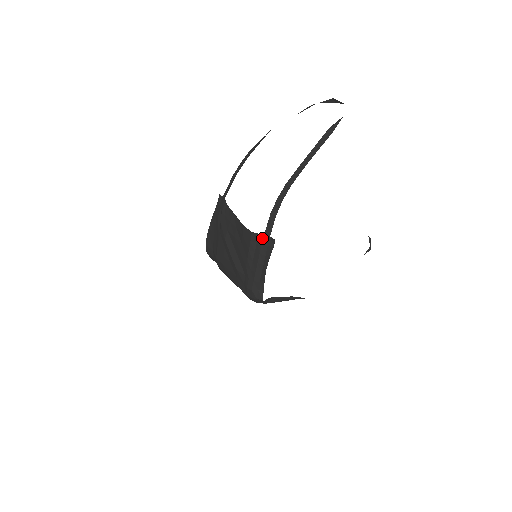
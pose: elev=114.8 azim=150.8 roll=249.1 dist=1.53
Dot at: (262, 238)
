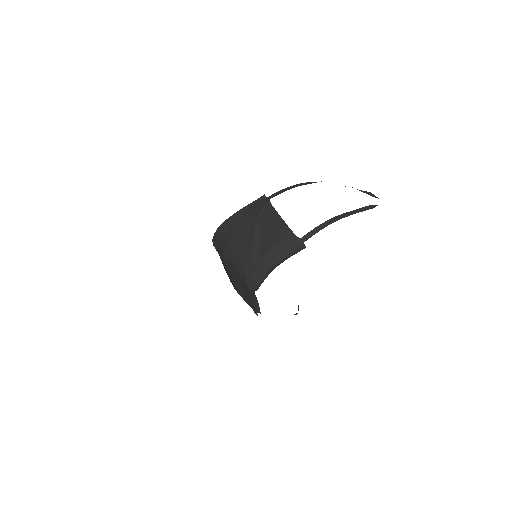
Dot at: (296, 240)
